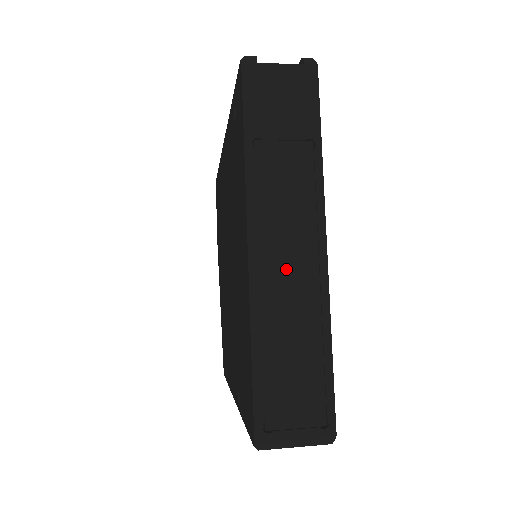
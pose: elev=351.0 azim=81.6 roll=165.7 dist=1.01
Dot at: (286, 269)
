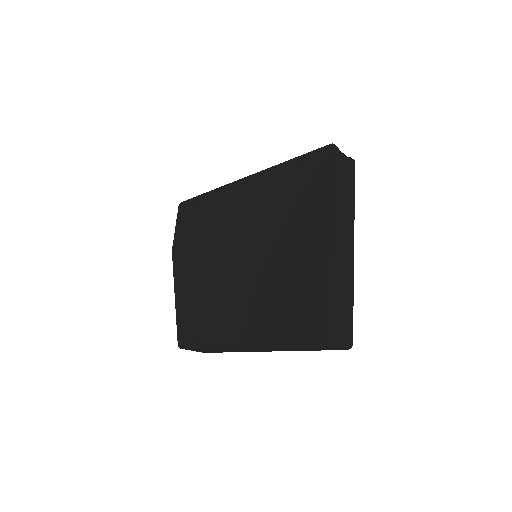
Dot at: (342, 253)
